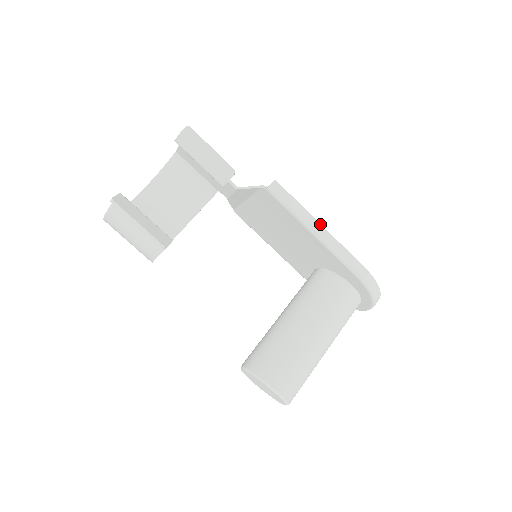
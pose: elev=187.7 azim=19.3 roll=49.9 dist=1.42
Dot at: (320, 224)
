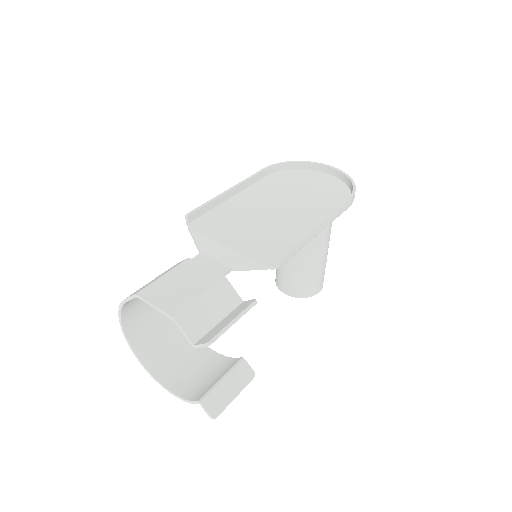
Dot at: (318, 227)
